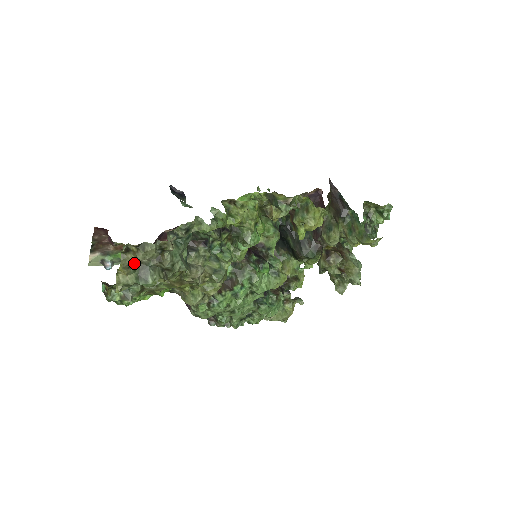
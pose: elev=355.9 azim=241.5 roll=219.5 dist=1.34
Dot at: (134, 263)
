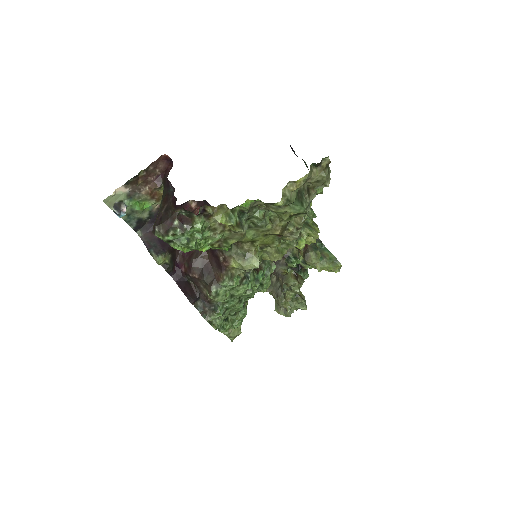
Dot at: (311, 180)
